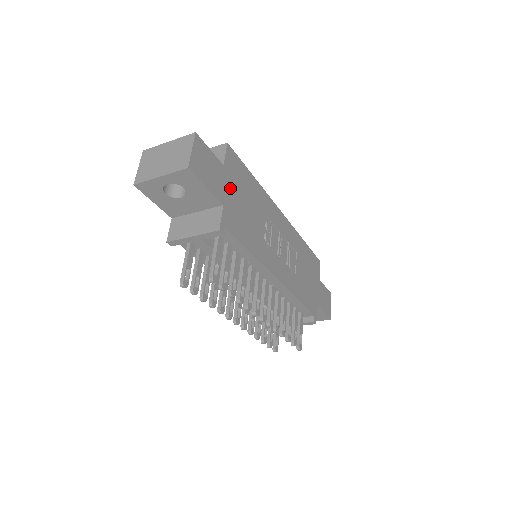
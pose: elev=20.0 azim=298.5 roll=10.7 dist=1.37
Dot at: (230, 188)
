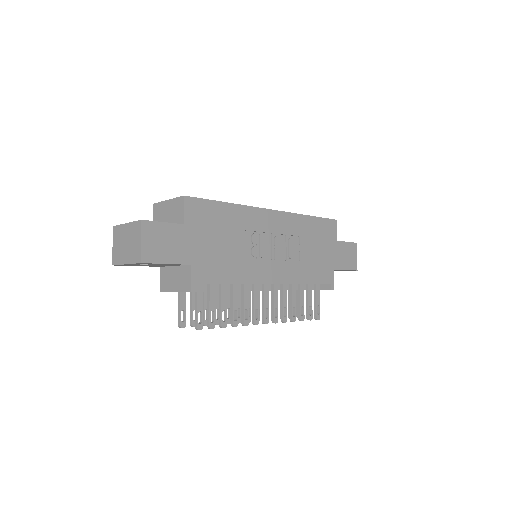
Dot at: (196, 241)
